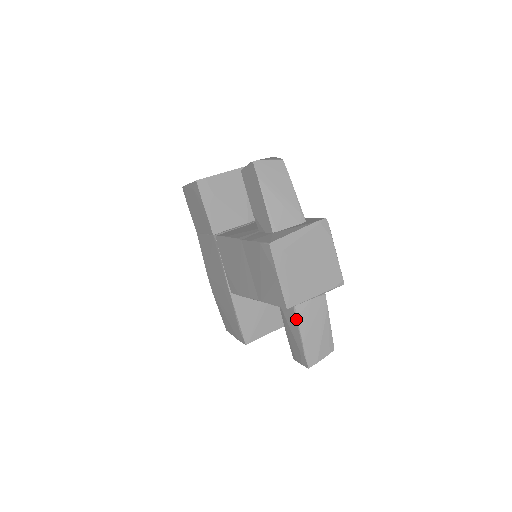
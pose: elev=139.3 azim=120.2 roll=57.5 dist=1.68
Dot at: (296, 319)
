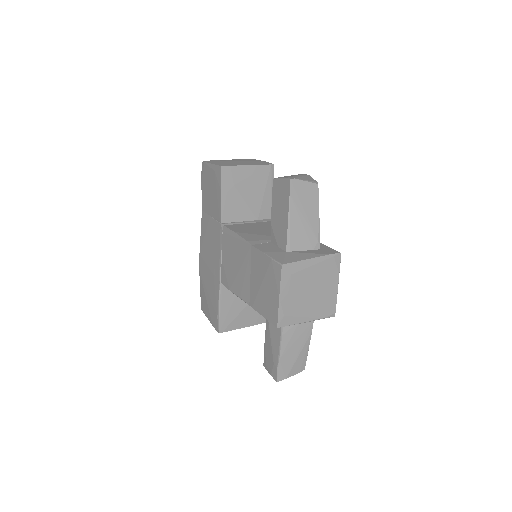
Dot at: (280, 335)
